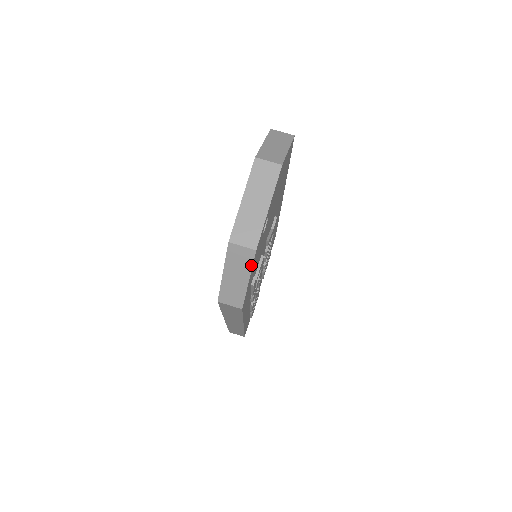
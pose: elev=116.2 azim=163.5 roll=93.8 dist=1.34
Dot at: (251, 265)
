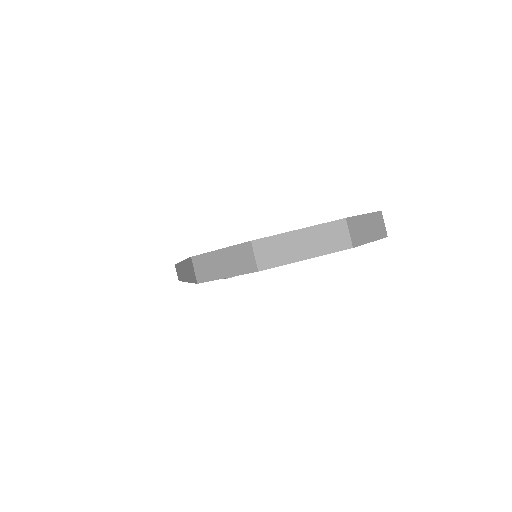
Dot at: (242, 273)
